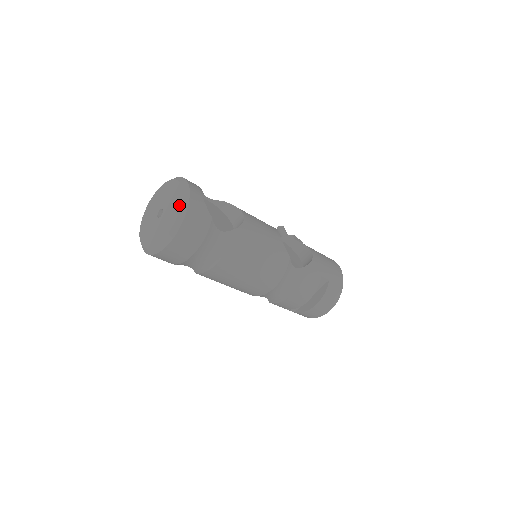
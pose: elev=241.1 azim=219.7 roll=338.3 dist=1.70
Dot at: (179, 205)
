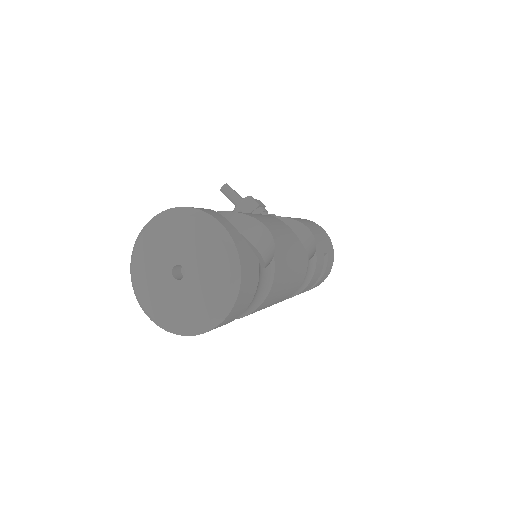
Dot at: (225, 263)
